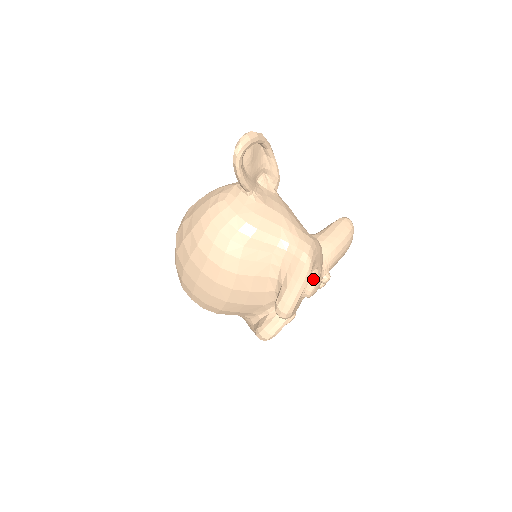
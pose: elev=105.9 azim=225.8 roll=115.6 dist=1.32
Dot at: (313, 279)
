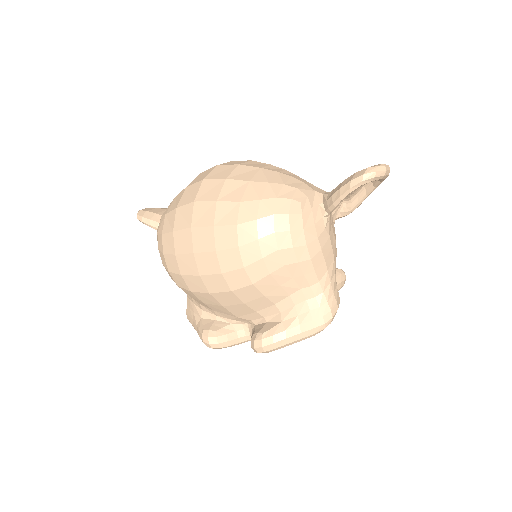
Dot at: occluded
